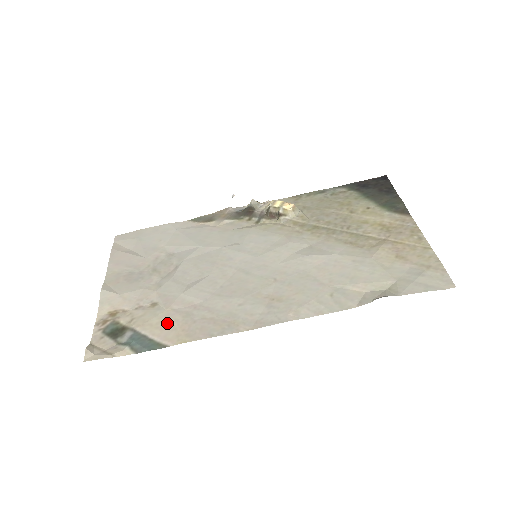
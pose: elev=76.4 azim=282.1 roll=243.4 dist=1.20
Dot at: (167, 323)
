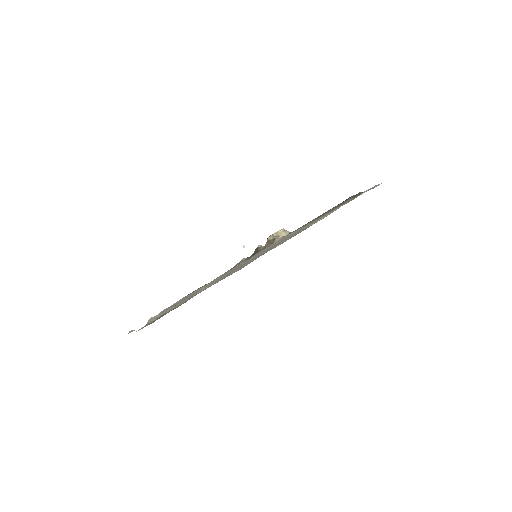
Dot at: (188, 299)
